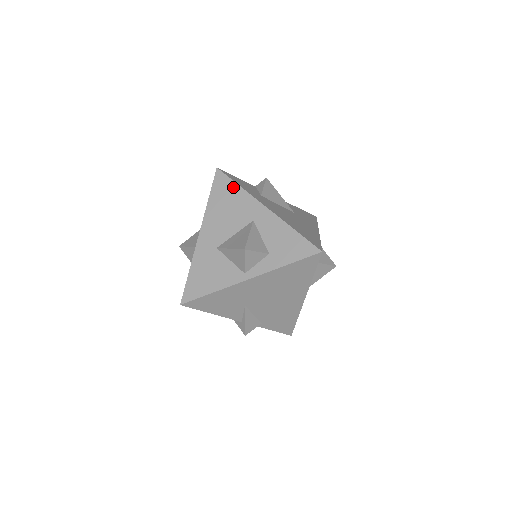
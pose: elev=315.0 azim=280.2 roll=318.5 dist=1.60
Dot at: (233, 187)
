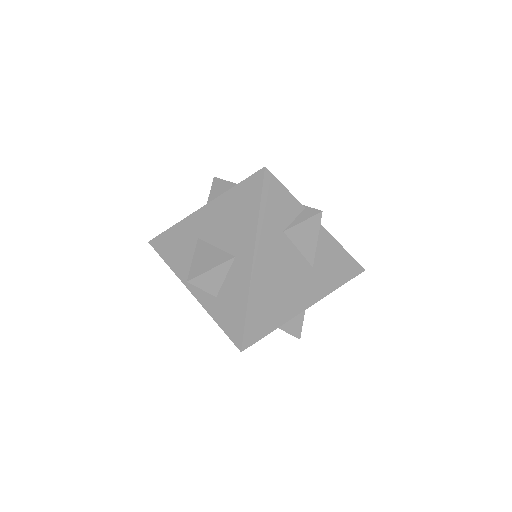
Dot at: (254, 205)
